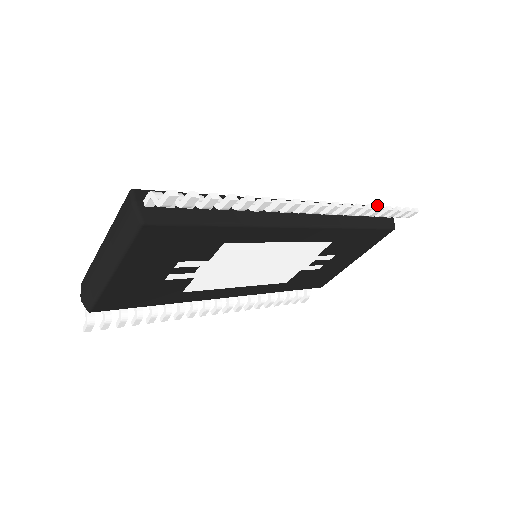
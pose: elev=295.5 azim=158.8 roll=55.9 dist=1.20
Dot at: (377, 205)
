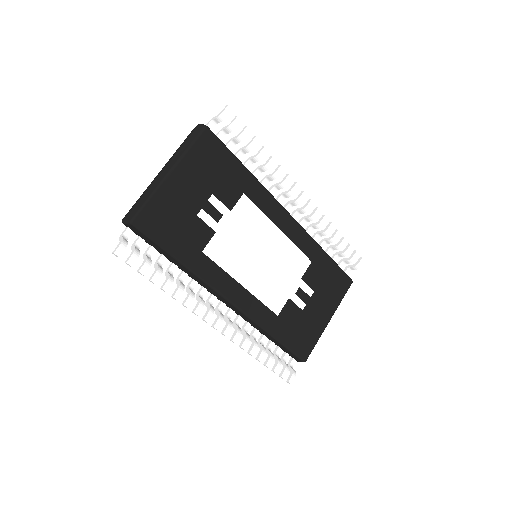
Dot at: (336, 229)
